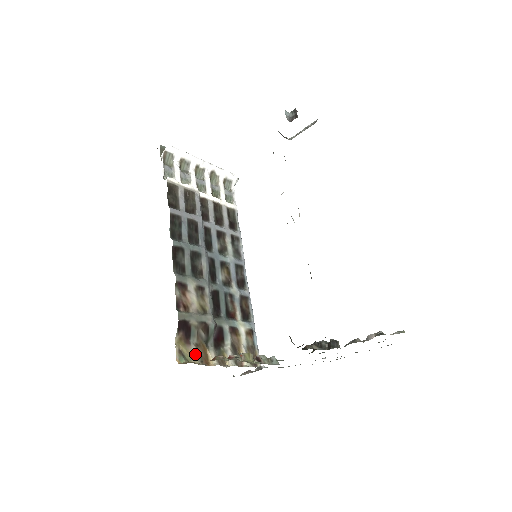
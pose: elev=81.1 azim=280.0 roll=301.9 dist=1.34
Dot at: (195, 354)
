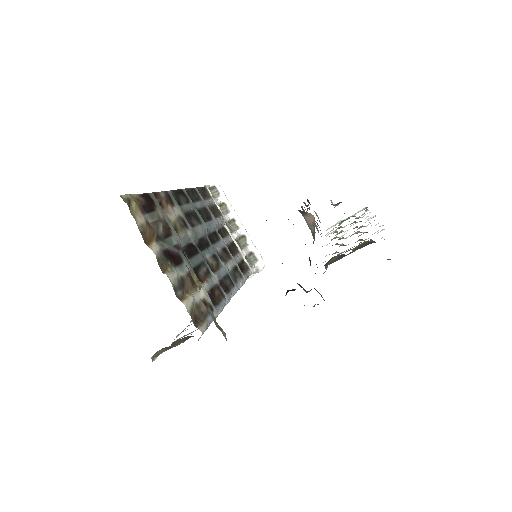
Dot at: (141, 221)
